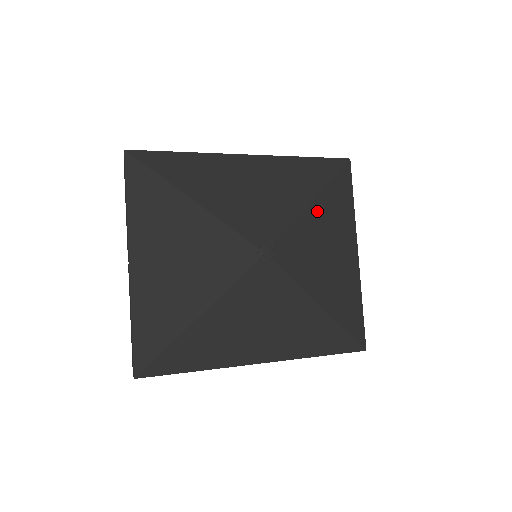
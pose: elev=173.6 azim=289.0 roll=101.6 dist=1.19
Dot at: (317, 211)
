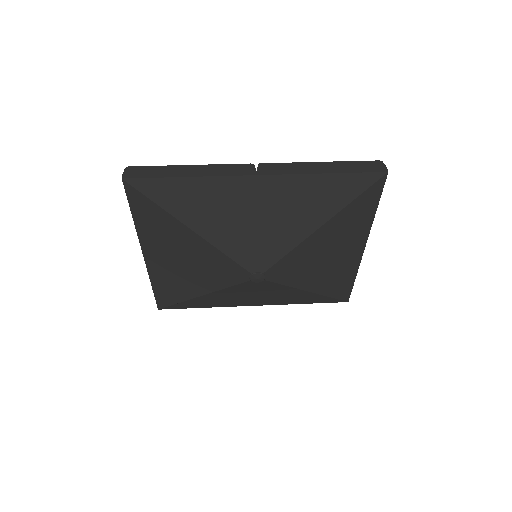
Dot at: (324, 233)
